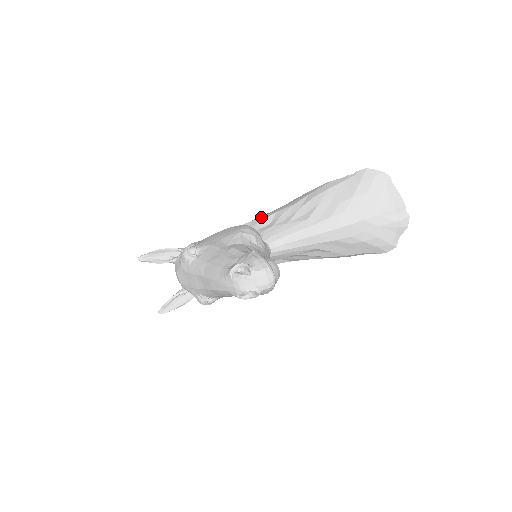
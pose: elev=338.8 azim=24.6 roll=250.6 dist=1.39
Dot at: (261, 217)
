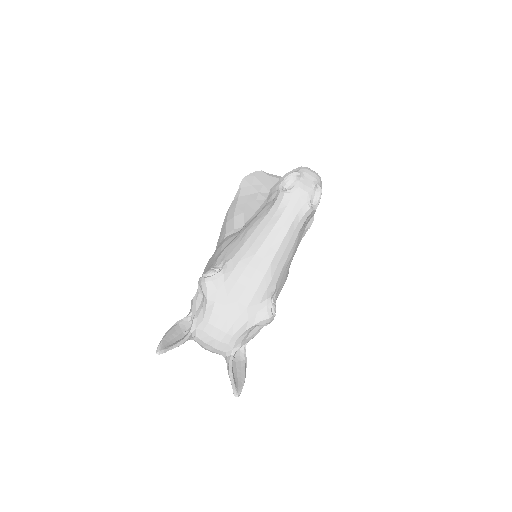
Dot at: occluded
